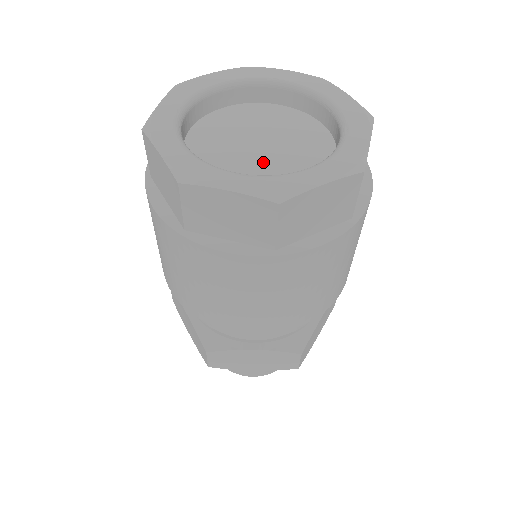
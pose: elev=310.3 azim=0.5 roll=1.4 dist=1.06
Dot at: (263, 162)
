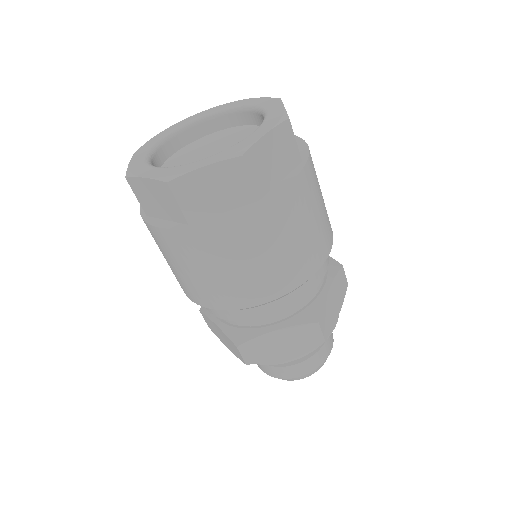
Dot at: occluded
